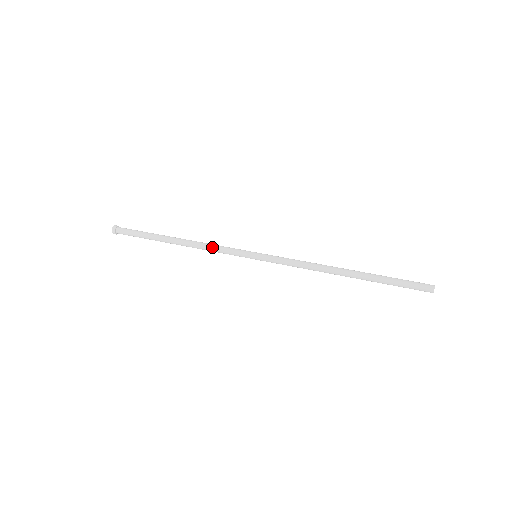
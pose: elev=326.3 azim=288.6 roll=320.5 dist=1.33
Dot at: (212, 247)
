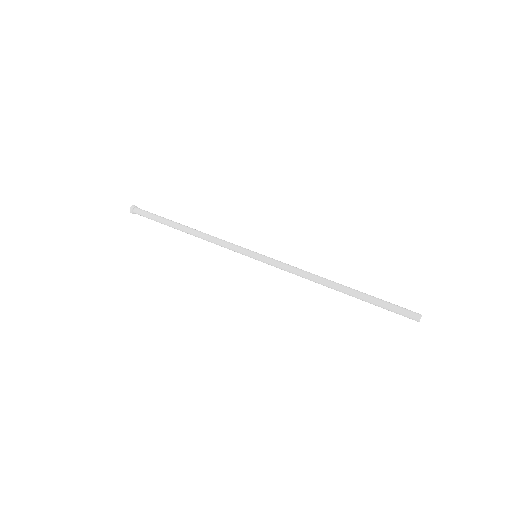
Dot at: (216, 244)
